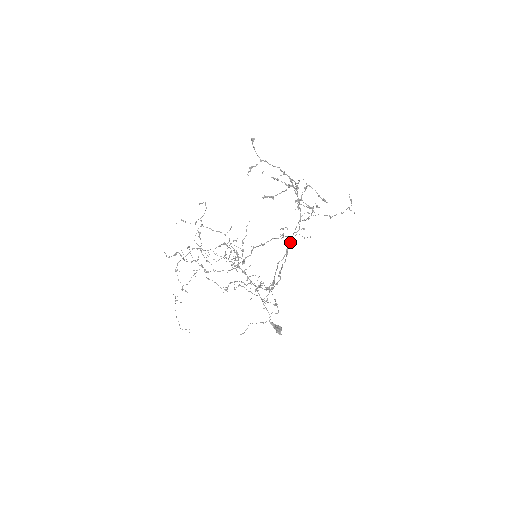
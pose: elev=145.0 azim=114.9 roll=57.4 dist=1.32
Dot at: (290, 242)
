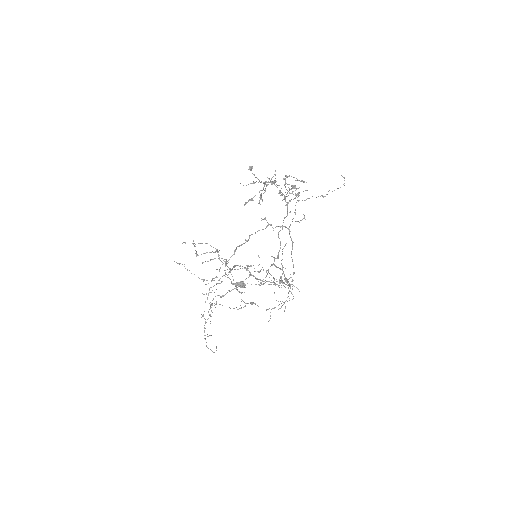
Dot at: (289, 231)
